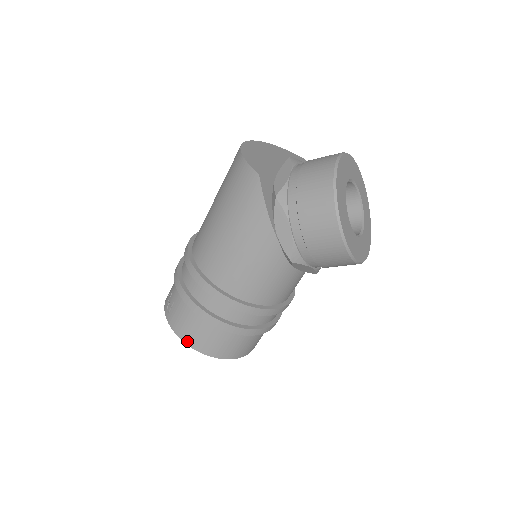
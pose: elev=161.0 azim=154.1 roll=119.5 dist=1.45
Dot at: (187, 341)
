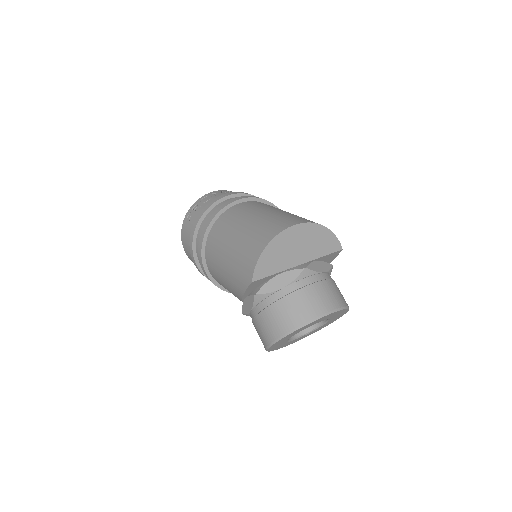
Dot at: (183, 245)
